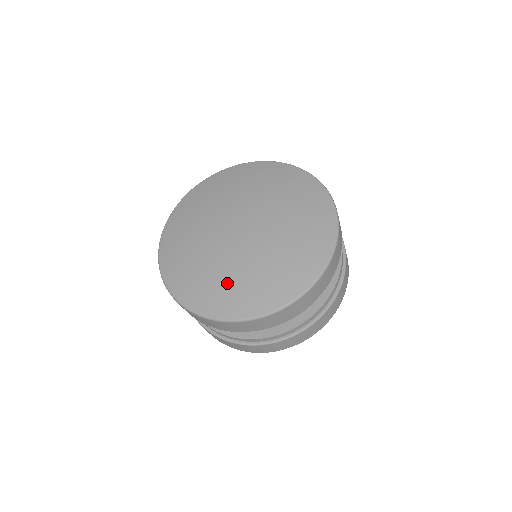
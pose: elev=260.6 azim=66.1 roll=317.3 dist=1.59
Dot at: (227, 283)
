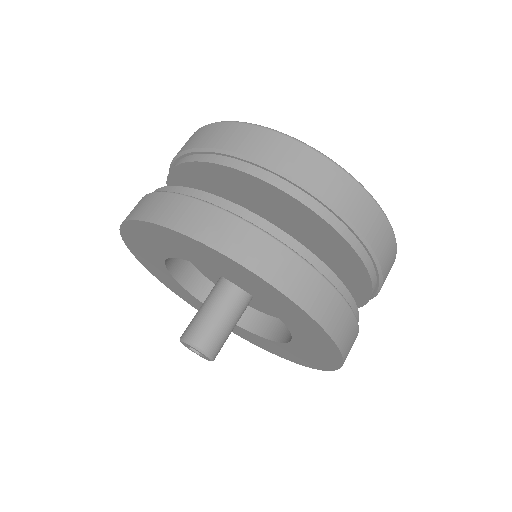
Dot at: occluded
